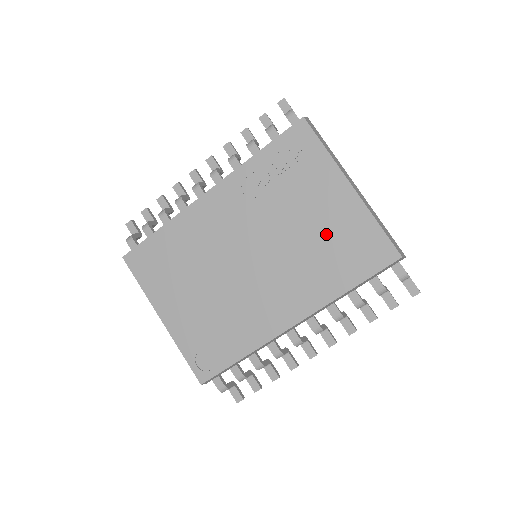
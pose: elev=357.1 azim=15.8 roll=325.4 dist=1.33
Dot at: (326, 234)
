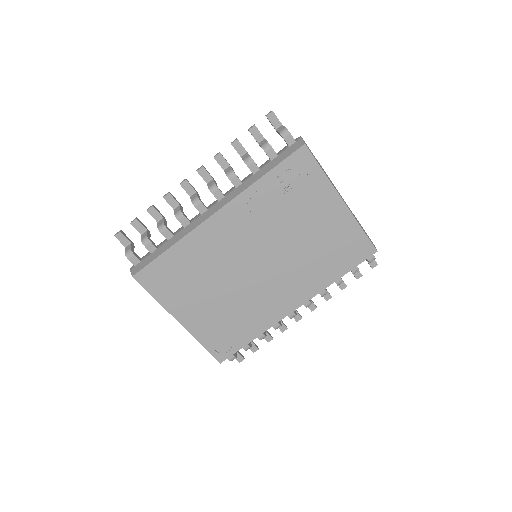
Dot at: (322, 240)
